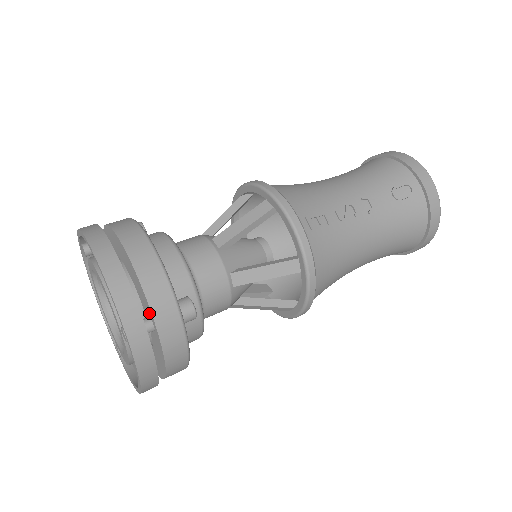
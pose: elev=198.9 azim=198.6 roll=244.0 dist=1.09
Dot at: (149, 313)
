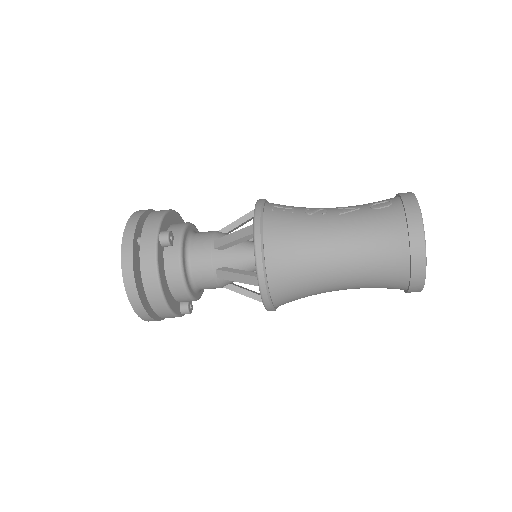
Dot at: occluded
